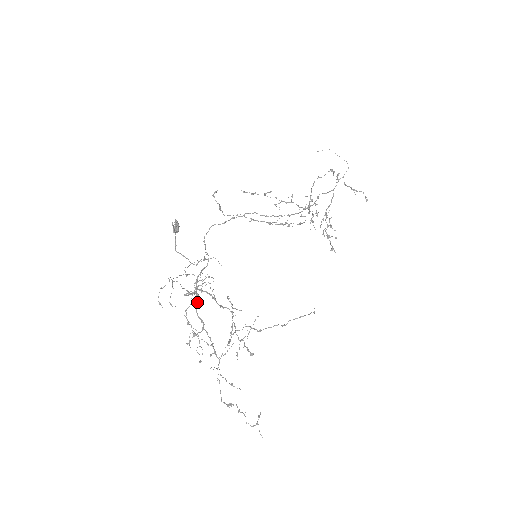
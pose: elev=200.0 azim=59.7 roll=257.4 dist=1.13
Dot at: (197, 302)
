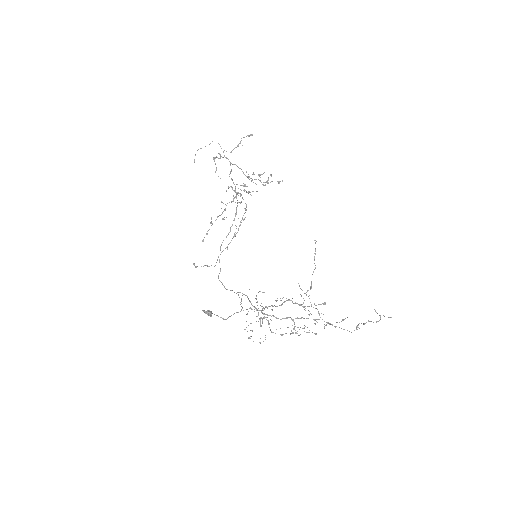
Dot at: (271, 316)
